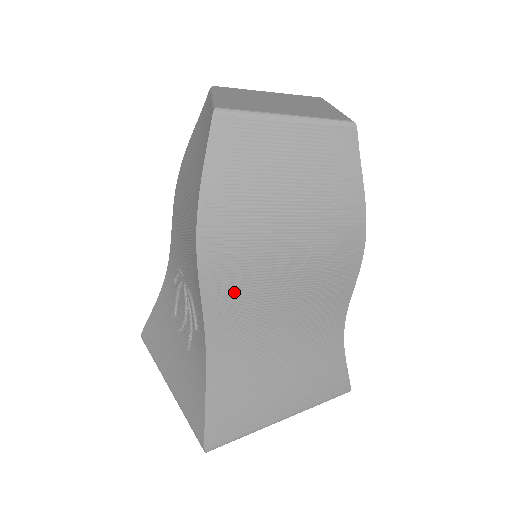
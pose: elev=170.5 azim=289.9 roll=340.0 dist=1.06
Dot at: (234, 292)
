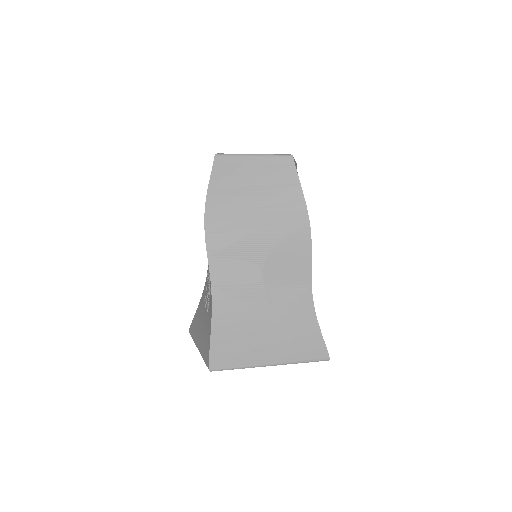
Dot at: (228, 256)
